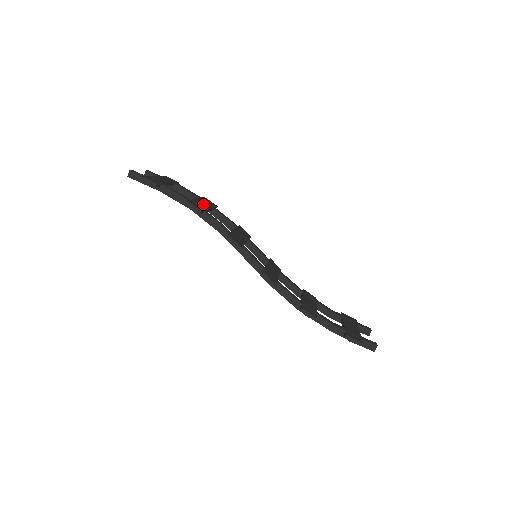
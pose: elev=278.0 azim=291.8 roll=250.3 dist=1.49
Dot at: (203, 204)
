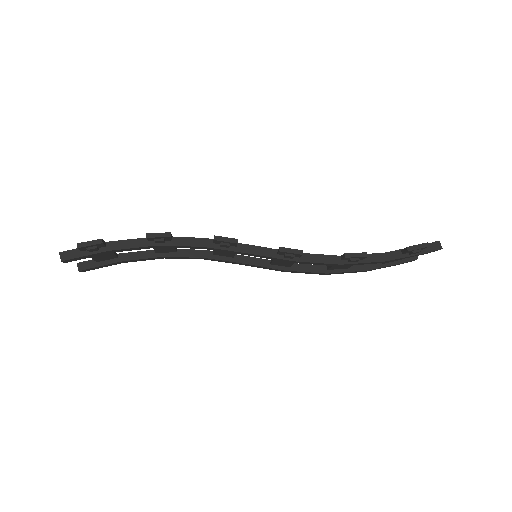
Dot at: occluded
